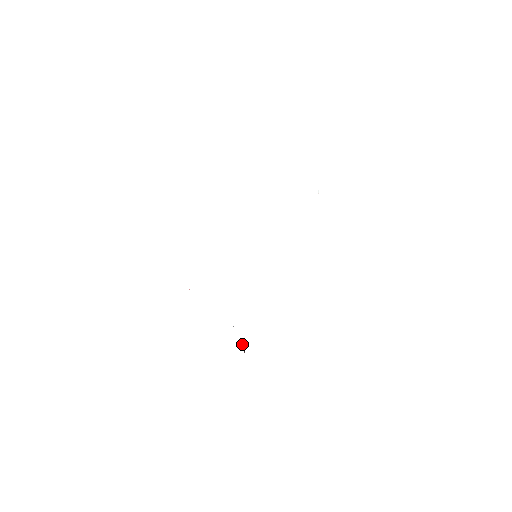
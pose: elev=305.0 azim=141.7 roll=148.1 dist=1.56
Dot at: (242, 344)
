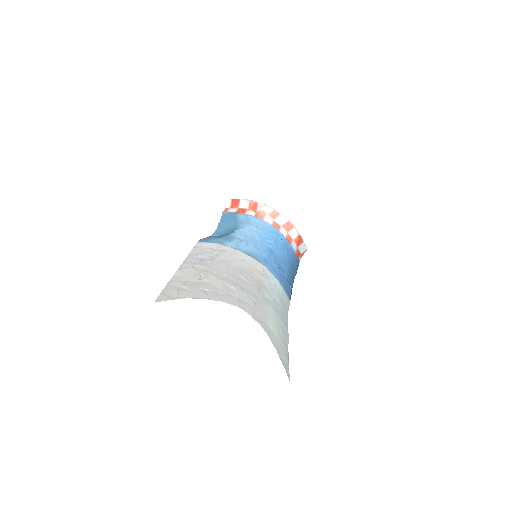
Dot at: (302, 243)
